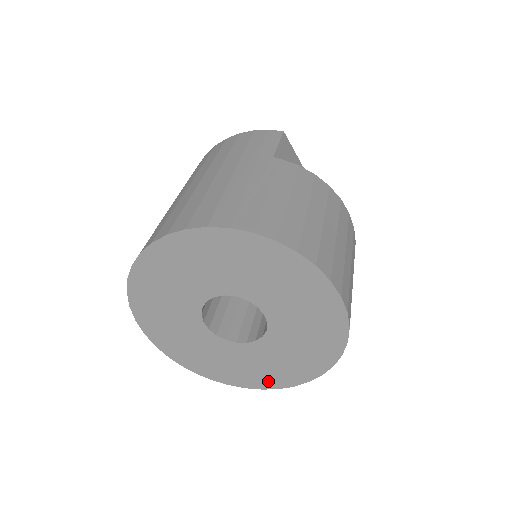
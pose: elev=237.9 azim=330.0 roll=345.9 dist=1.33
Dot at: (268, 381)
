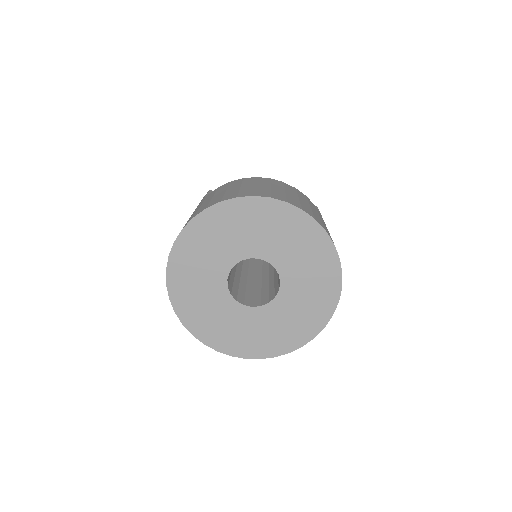
Dot at: (326, 304)
